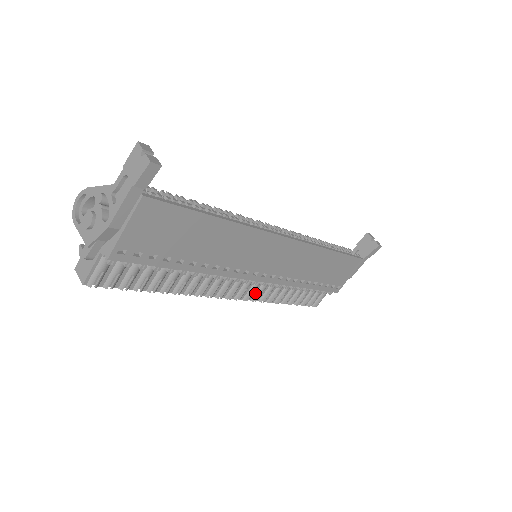
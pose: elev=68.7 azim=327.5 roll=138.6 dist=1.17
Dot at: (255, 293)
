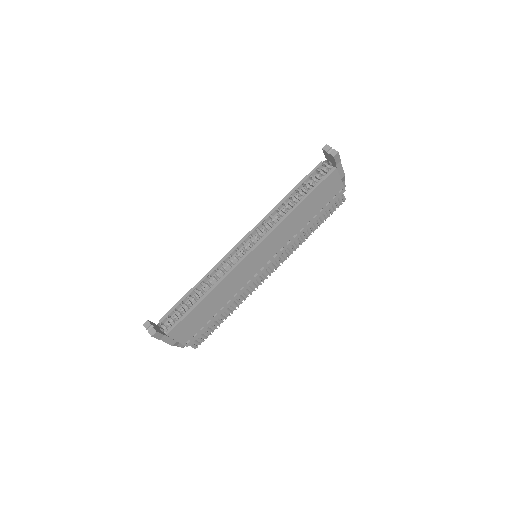
Dot at: (282, 257)
